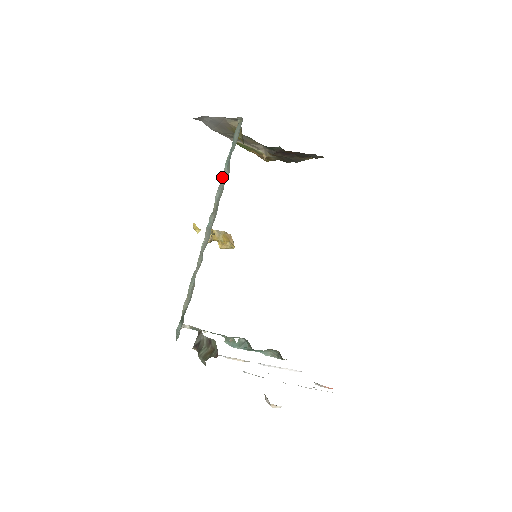
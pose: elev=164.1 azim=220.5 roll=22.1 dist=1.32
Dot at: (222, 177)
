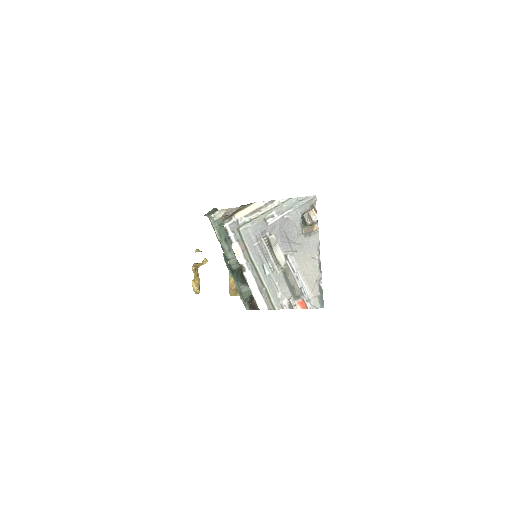
Dot at: occluded
